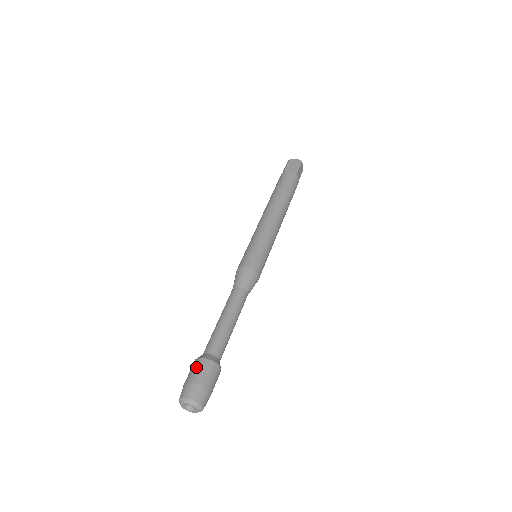
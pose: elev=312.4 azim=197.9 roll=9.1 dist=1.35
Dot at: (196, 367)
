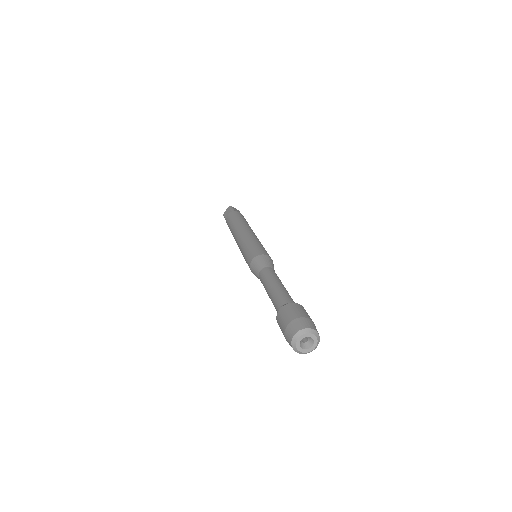
Dot at: (280, 320)
